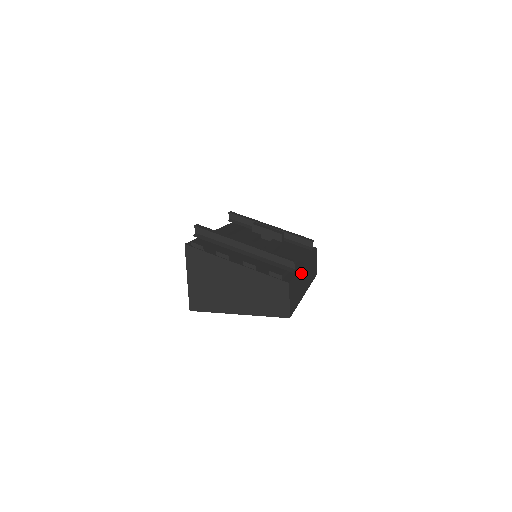
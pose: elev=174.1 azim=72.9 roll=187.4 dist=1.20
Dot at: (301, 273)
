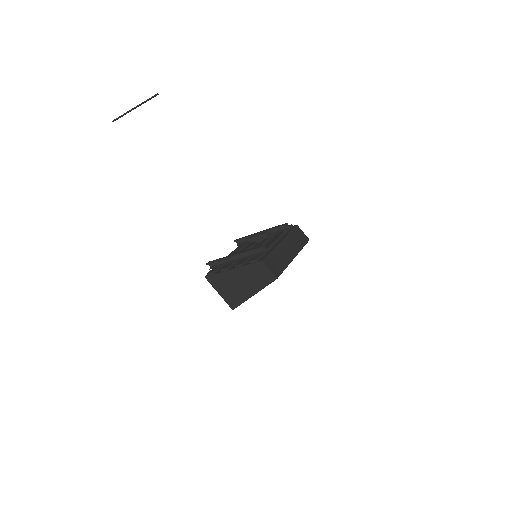
Dot at: (279, 249)
